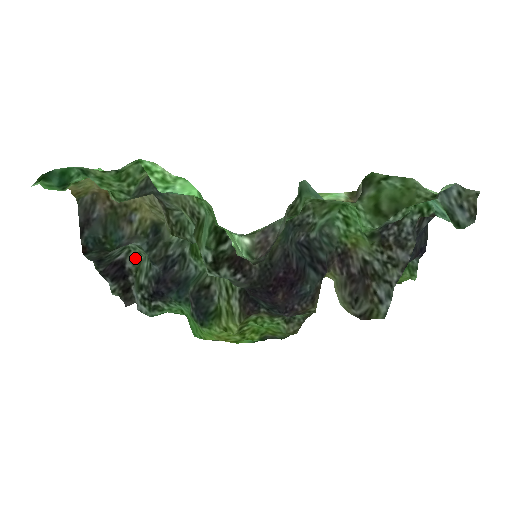
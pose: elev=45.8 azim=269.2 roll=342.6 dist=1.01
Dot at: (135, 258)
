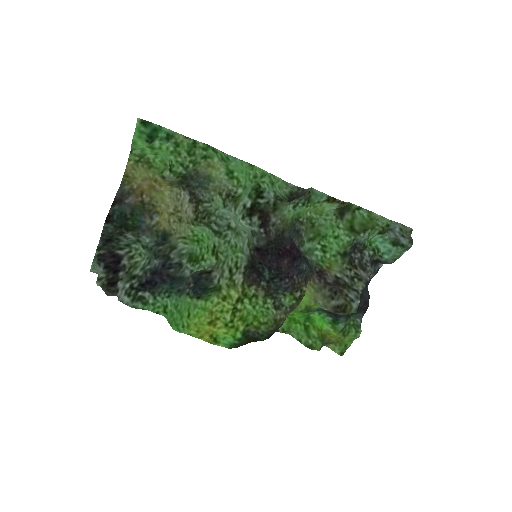
Dot at: (133, 258)
